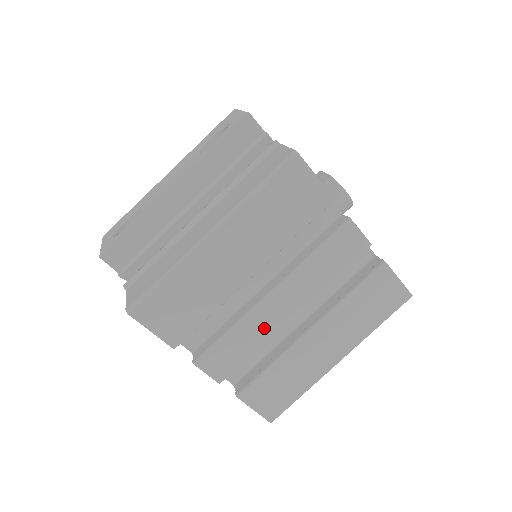
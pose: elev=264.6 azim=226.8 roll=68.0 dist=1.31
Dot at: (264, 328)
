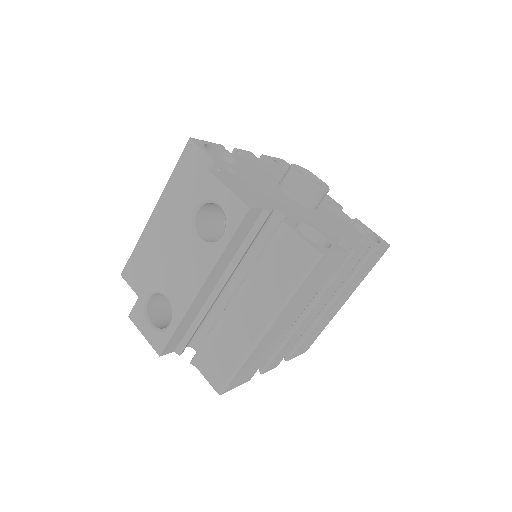
Dot at: (302, 331)
